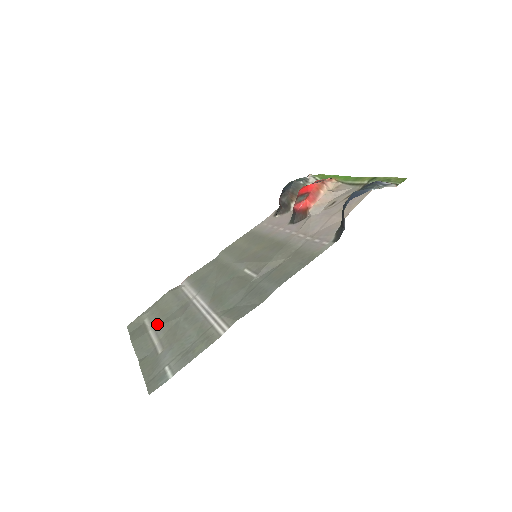
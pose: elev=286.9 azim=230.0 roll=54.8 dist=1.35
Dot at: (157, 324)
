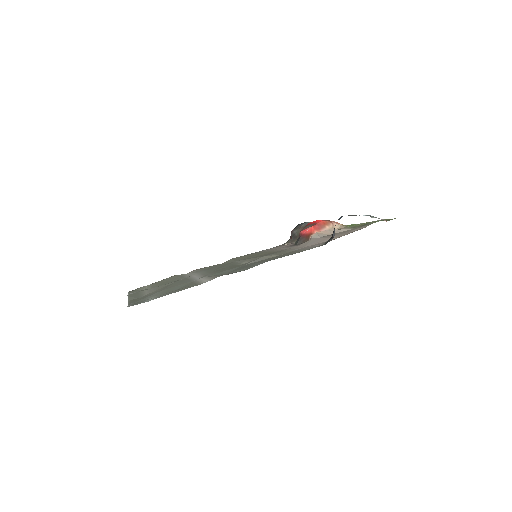
Dot at: (155, 287)
